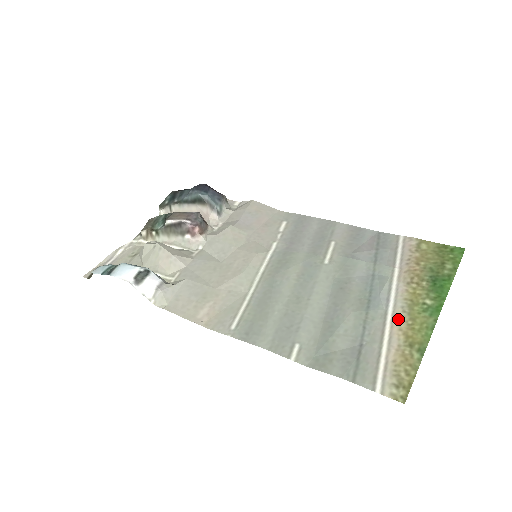
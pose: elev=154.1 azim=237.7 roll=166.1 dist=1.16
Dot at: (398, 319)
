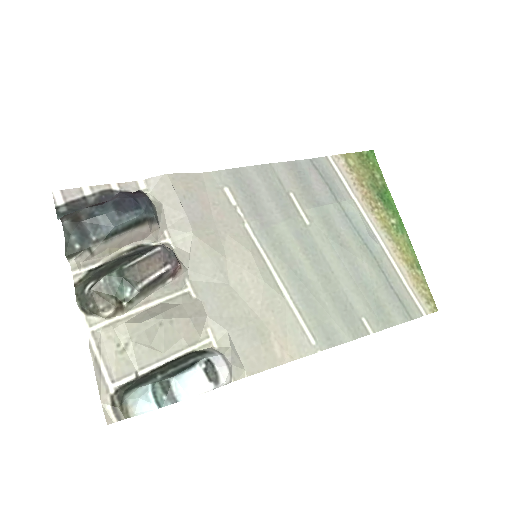
Dot at: (392, 250)
